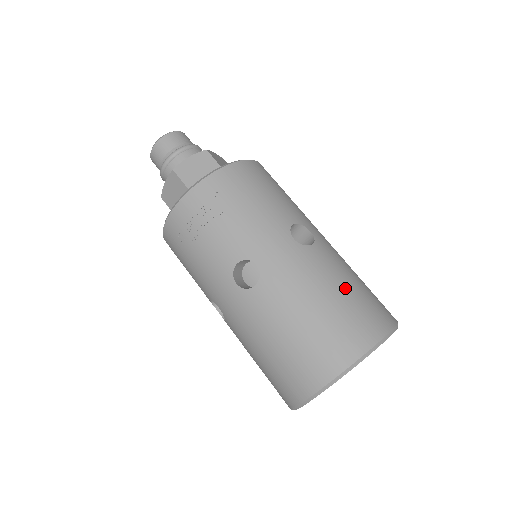
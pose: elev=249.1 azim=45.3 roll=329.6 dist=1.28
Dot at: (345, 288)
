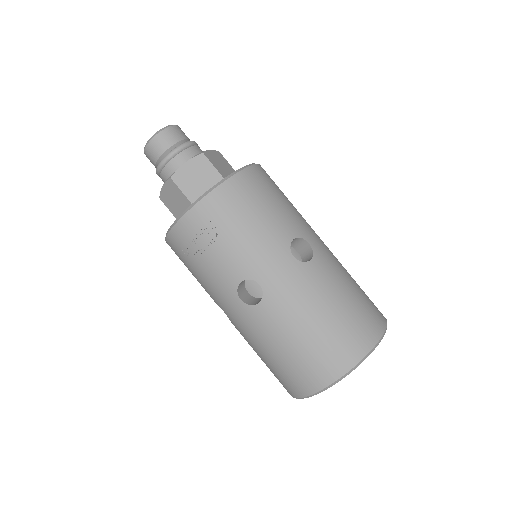
Dot at: (341, 302)
